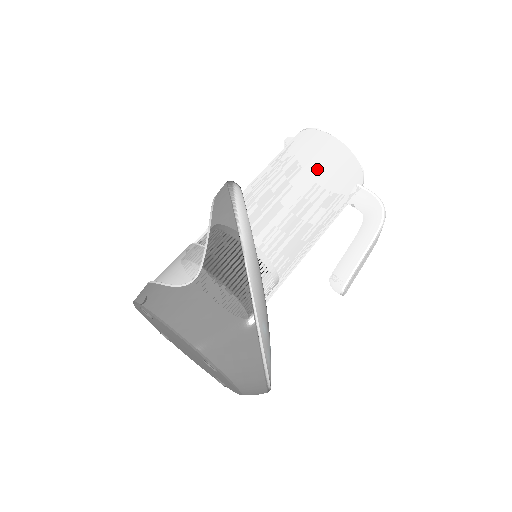
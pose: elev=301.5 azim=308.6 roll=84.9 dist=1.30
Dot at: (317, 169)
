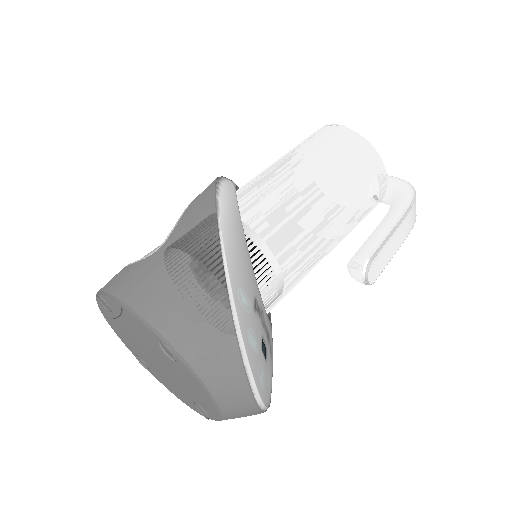
Dot at: (322, 152)
